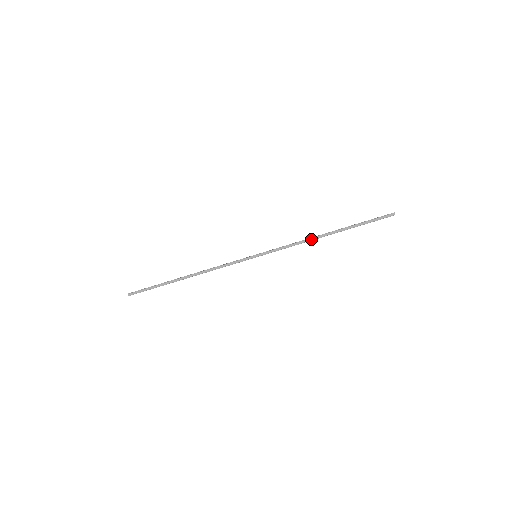
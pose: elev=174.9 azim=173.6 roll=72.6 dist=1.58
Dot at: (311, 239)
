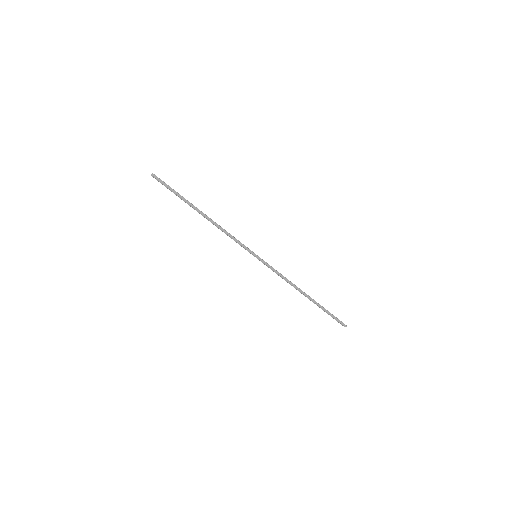
Dot at: (295, 286)
